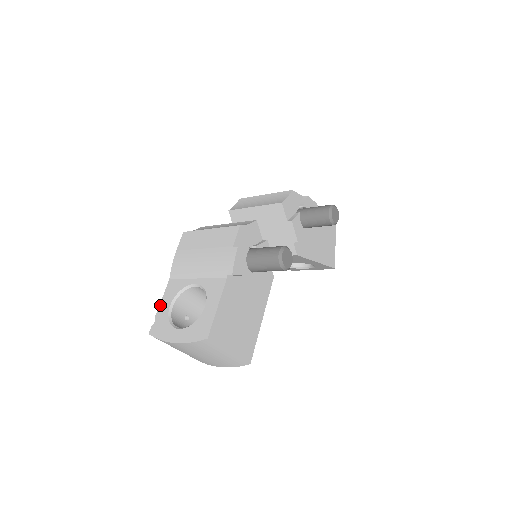
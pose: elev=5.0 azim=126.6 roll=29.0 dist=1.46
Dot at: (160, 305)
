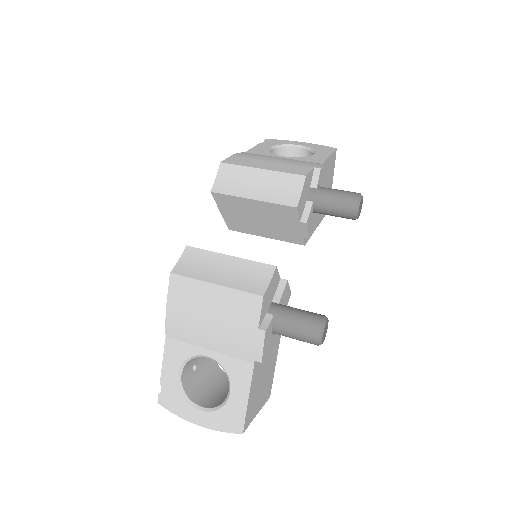
Dot at: (163, 370)
